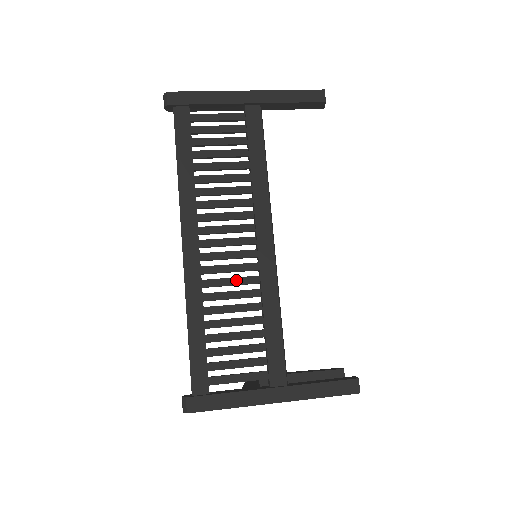
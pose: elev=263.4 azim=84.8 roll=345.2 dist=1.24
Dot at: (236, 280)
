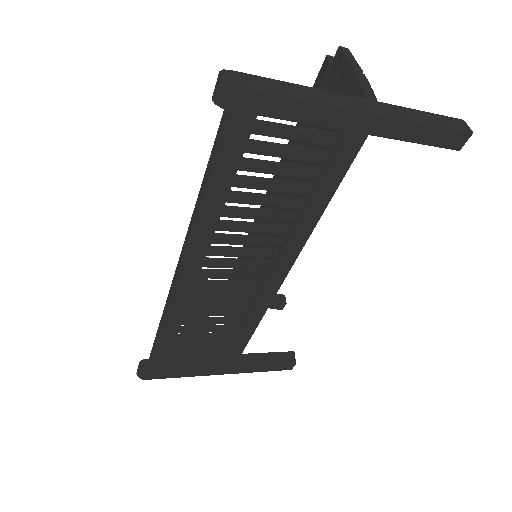
Dot at: (226, 304)
